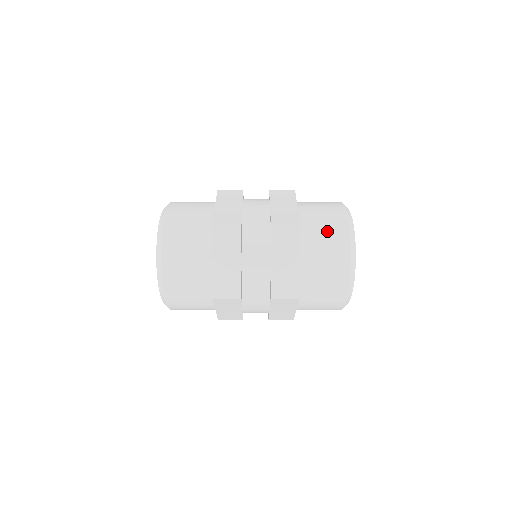
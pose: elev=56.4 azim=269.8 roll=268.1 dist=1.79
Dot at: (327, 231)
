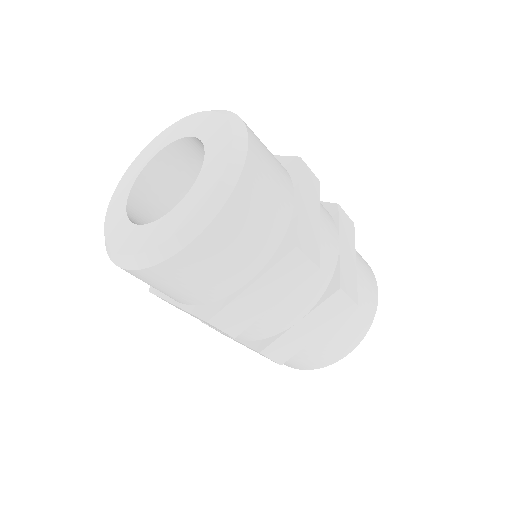
Dot at: (360, 315)
